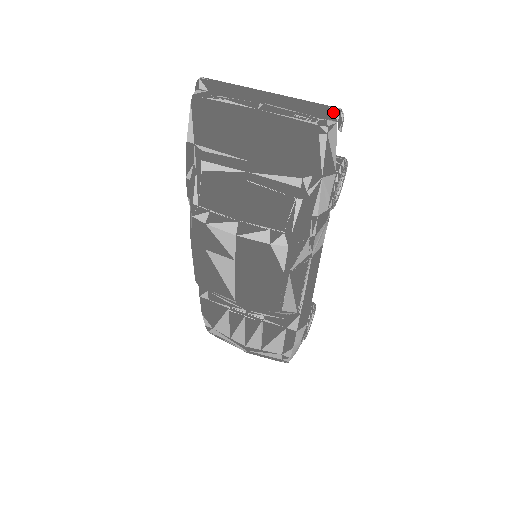
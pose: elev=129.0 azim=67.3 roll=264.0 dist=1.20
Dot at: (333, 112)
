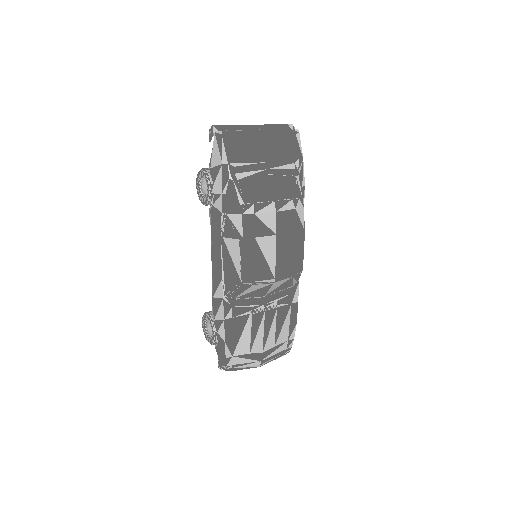
Dot at: (290, 126)
